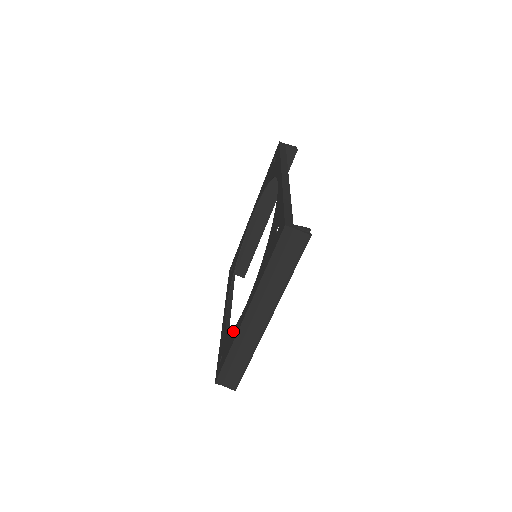
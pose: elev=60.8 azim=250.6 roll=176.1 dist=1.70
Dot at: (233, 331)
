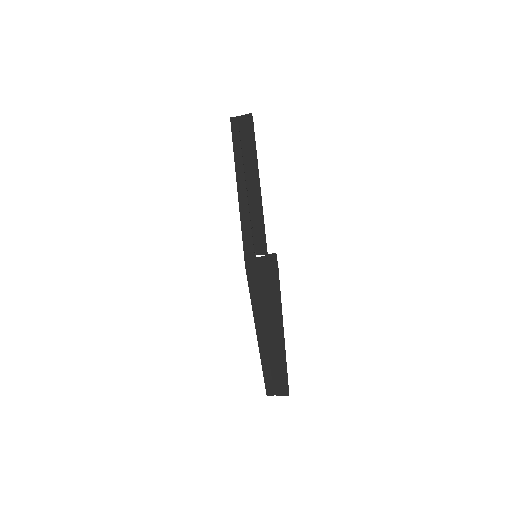
Dot at: occluded
